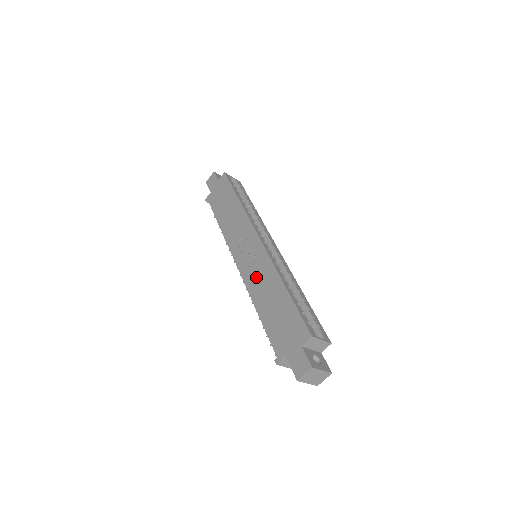
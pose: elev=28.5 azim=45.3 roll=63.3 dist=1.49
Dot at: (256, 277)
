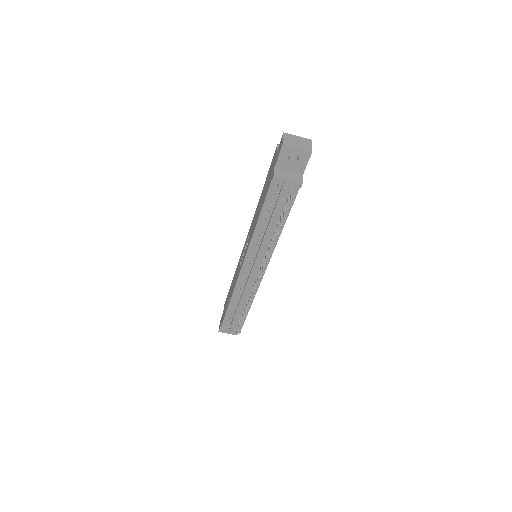
Dot at: (251, 232)
